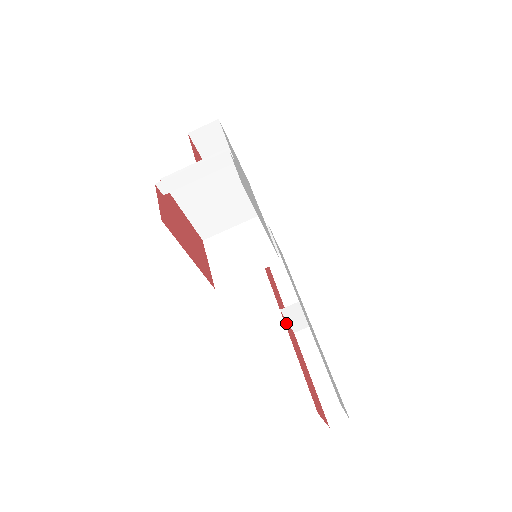
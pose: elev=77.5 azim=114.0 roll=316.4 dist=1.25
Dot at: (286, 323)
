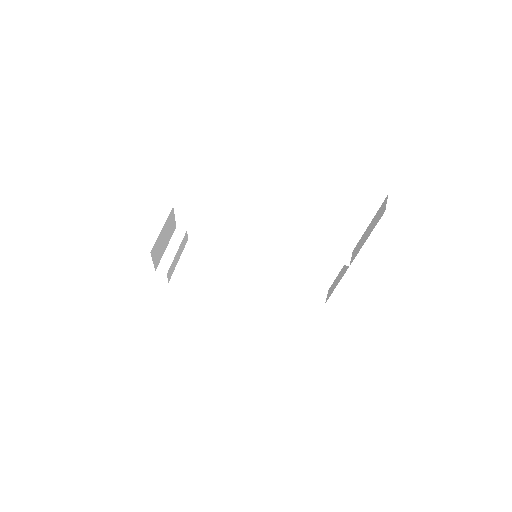
Dot at: occluded
